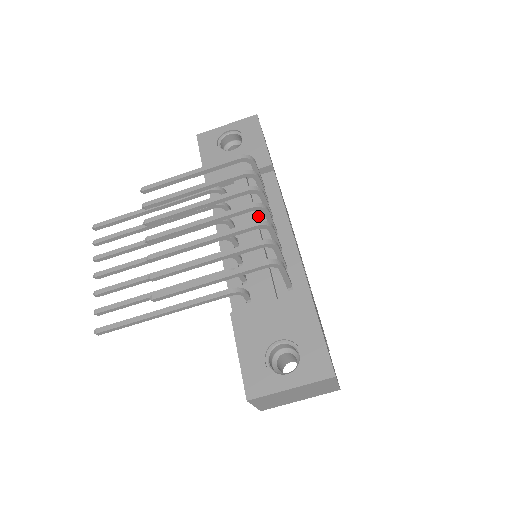
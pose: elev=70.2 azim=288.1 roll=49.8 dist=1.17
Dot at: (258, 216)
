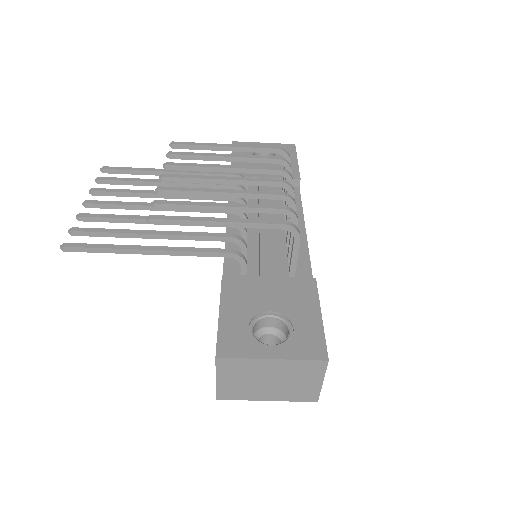
Dot at: (274, 214)
